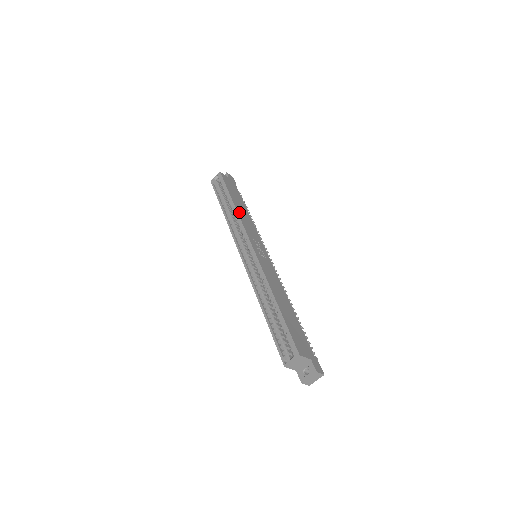
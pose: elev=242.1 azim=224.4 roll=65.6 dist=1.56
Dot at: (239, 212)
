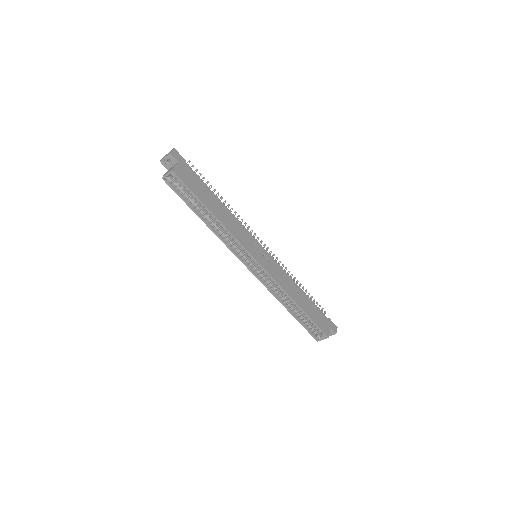
Dot at: (225, 224)
